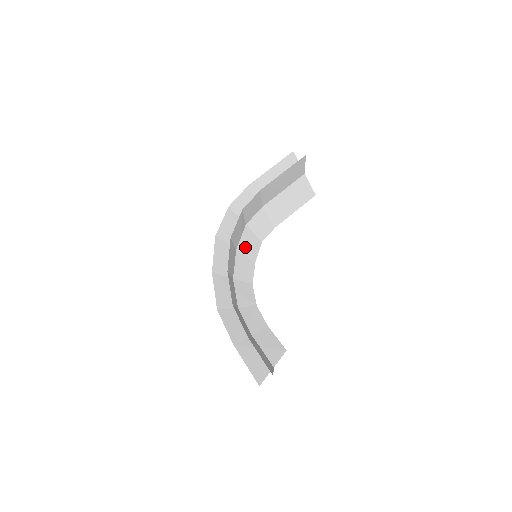
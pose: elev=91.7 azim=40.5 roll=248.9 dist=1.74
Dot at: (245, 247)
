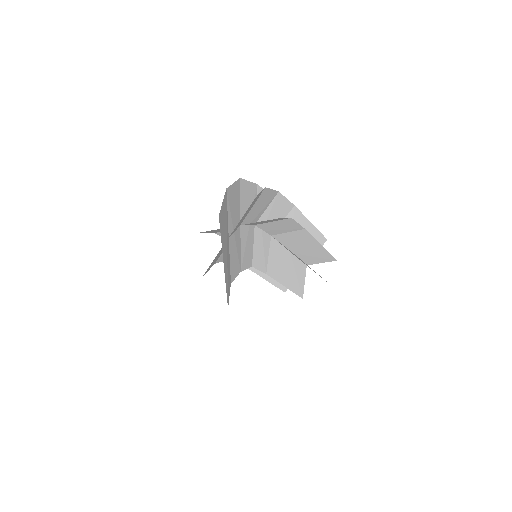
Dot at: (244, 240)
